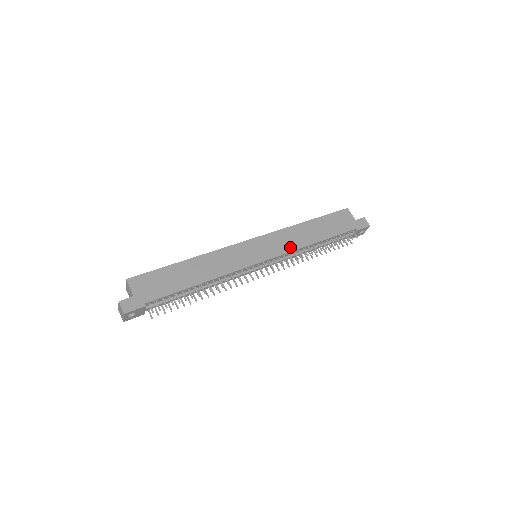
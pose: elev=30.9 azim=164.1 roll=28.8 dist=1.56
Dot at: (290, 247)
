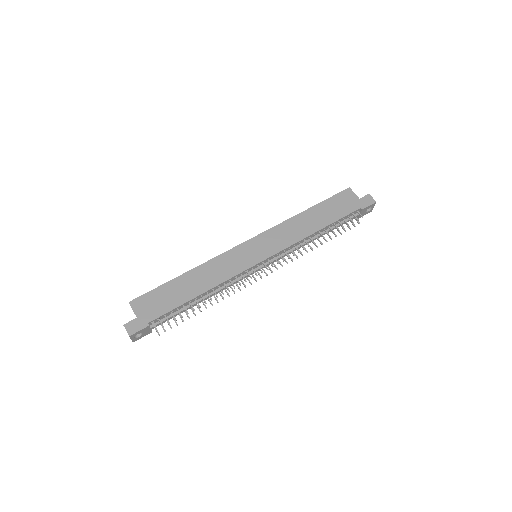
Dot at: (289, 241)
